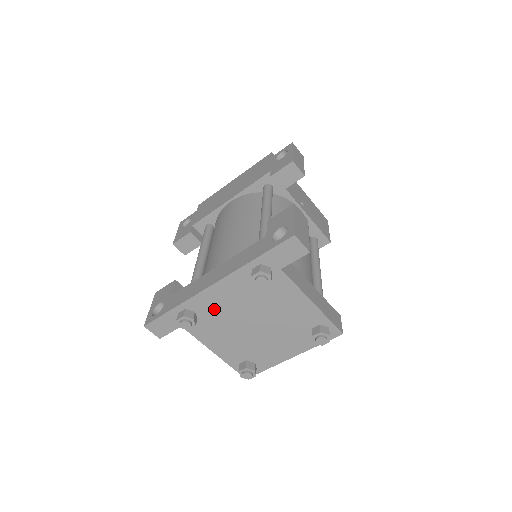
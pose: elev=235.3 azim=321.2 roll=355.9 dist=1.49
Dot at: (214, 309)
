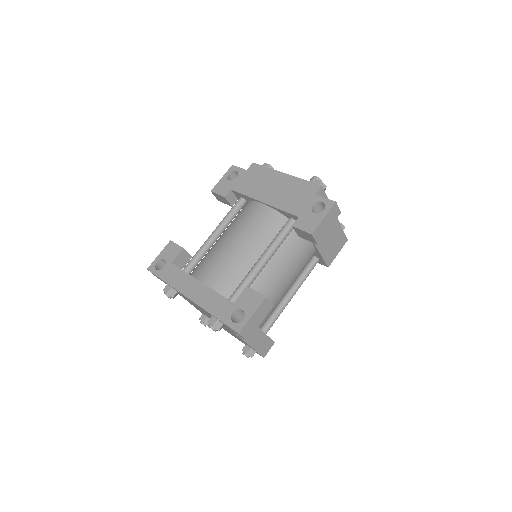
Dot at: (189, 300)
